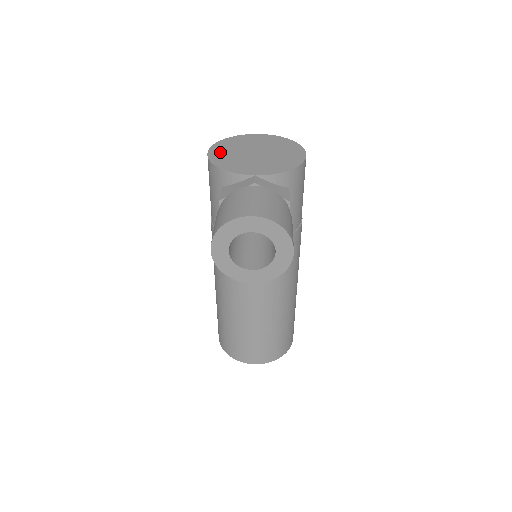
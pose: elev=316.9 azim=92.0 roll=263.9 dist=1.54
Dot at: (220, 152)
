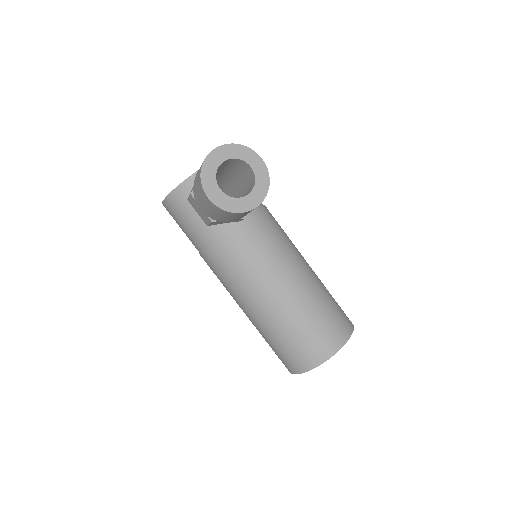
Dot at: occluded
